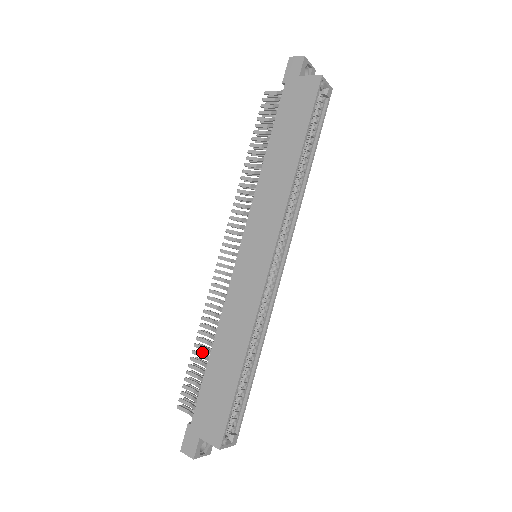
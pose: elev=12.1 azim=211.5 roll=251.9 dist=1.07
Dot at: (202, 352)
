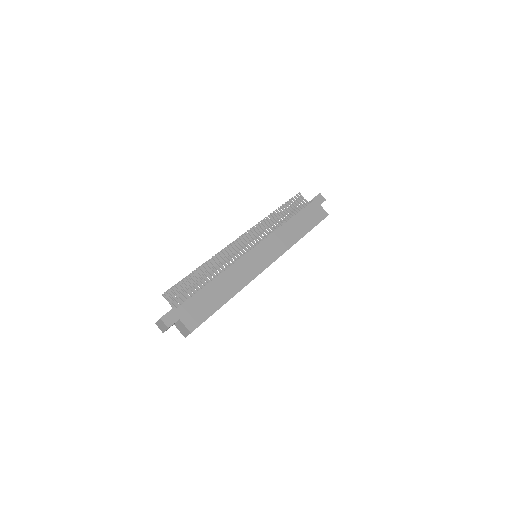
Dot at: (196, 276)
